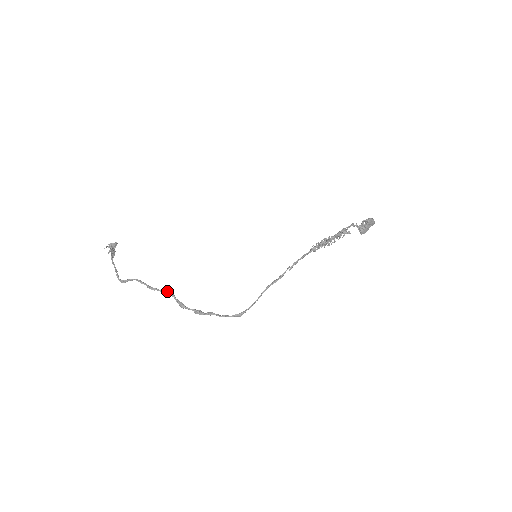
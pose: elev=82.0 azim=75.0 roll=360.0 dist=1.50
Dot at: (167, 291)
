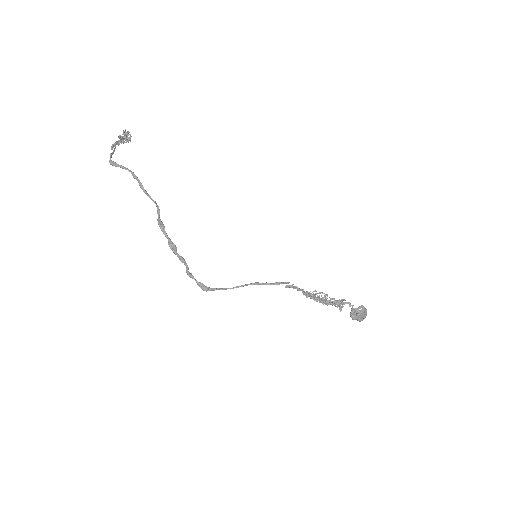
Dot at: occluded
